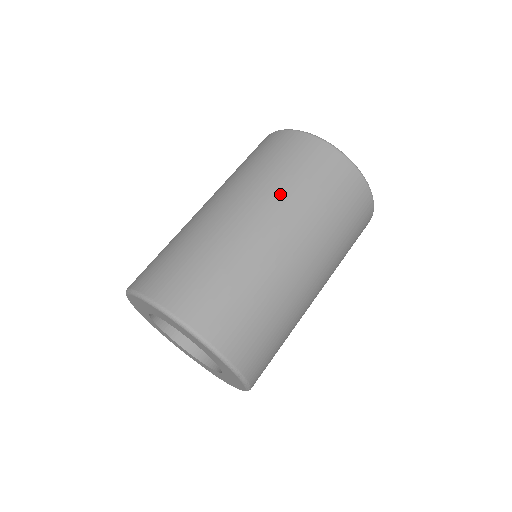
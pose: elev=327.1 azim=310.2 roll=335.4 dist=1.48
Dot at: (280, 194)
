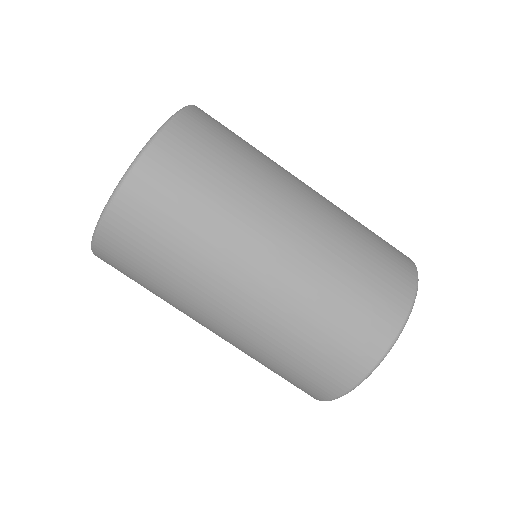
Dot at: occluded
